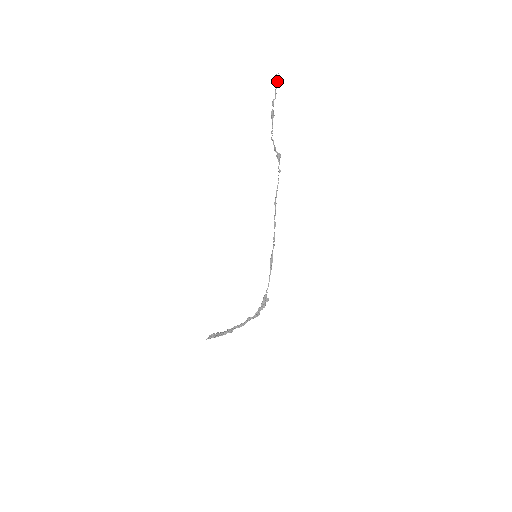
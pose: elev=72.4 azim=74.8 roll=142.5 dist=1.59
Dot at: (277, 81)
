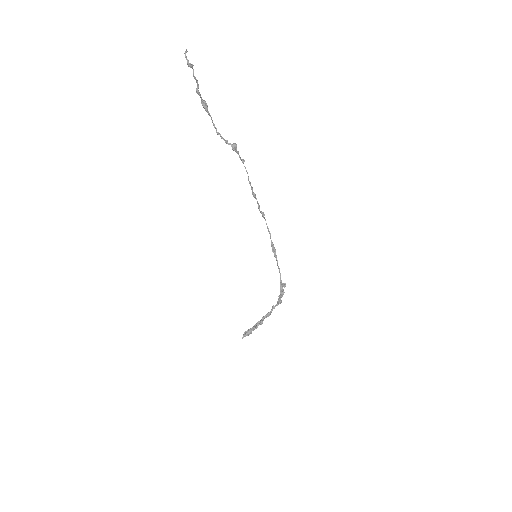
Dot at: (189, 64)
